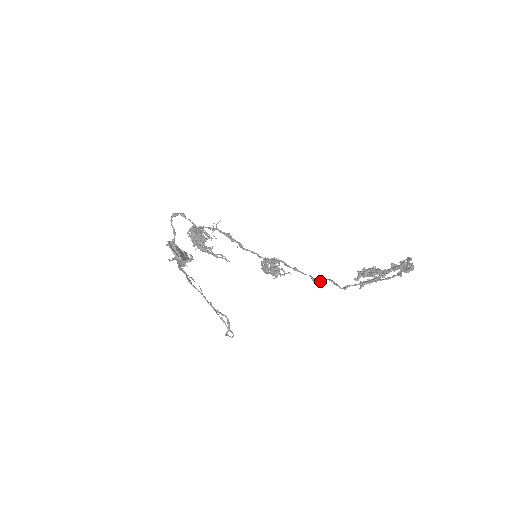
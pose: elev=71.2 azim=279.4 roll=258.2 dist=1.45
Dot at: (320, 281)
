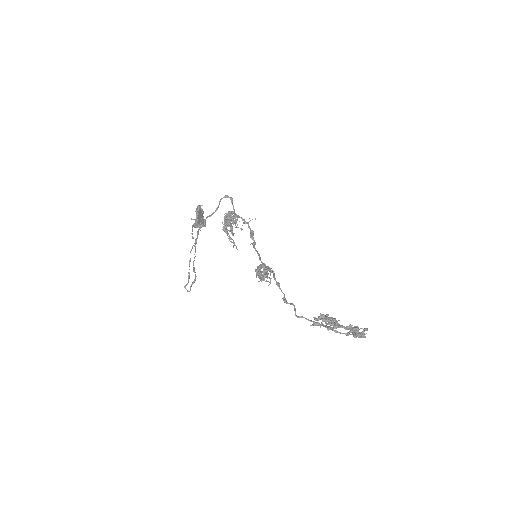
Dot at: (287, 302)
